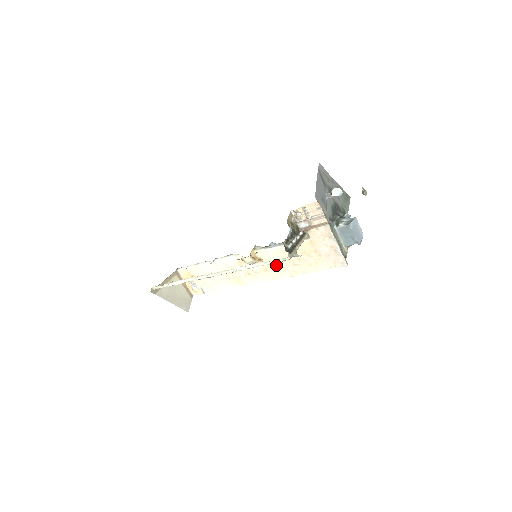
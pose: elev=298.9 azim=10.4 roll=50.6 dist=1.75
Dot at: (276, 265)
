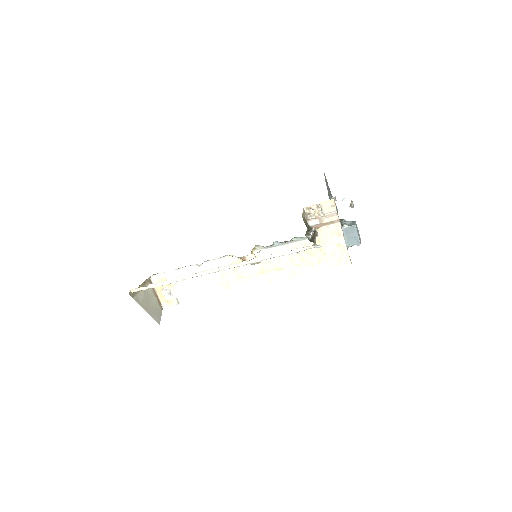
Dot at: (275, 266)
